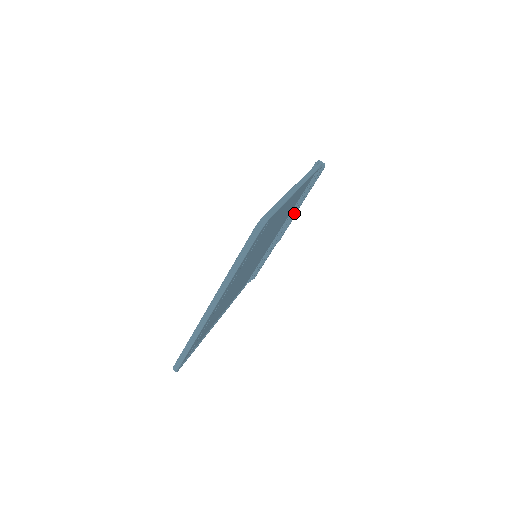
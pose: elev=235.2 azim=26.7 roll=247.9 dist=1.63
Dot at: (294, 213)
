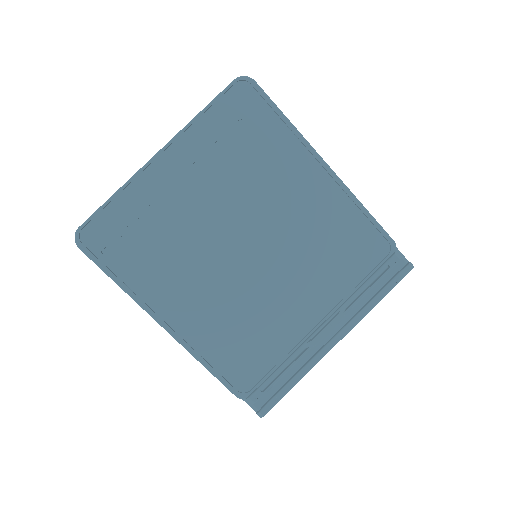
Dot at: (353, 318)
